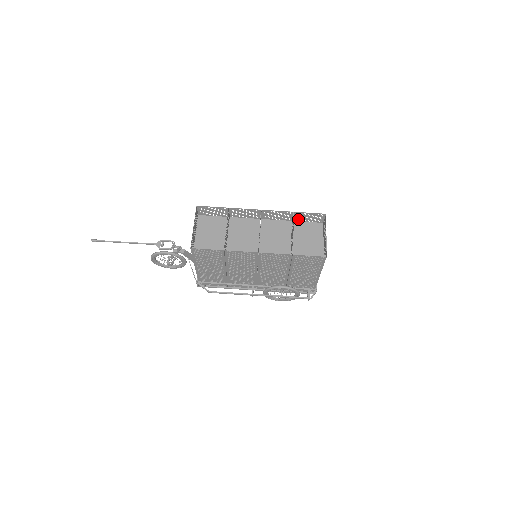
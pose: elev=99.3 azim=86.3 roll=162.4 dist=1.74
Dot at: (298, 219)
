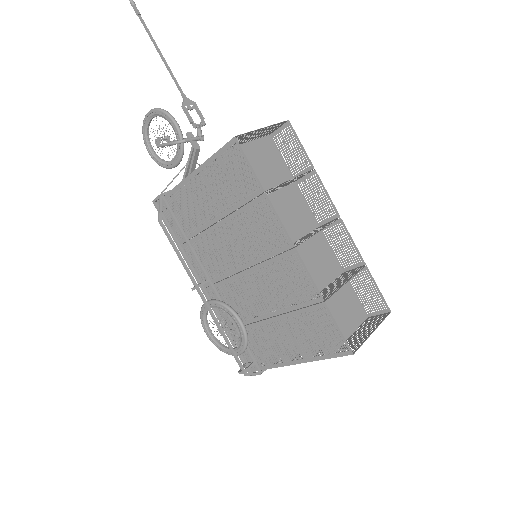
Dot at: occluded
